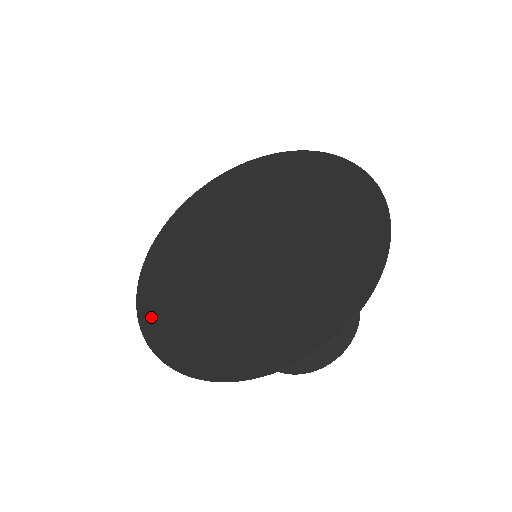
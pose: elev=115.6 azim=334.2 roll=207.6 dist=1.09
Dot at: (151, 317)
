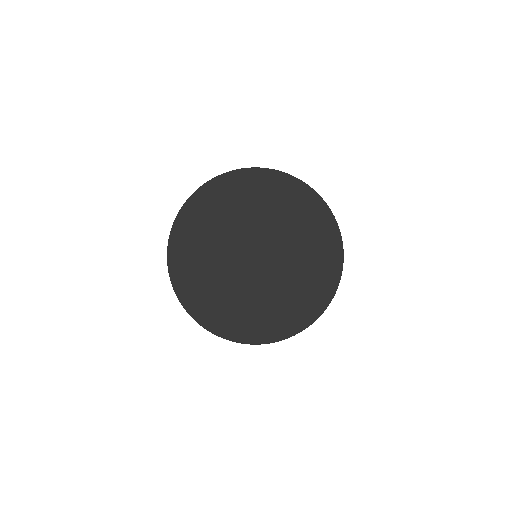
Dot at: (239, 333)
